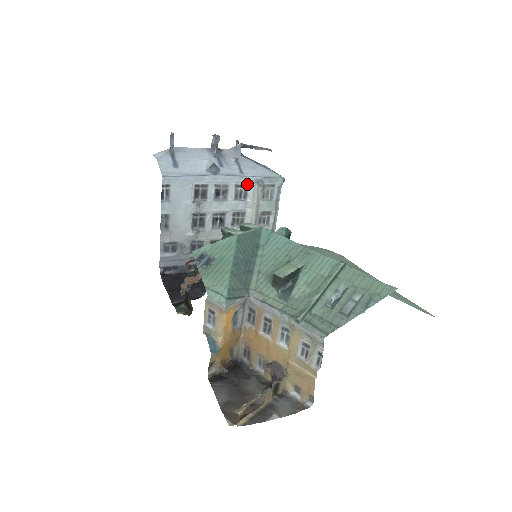
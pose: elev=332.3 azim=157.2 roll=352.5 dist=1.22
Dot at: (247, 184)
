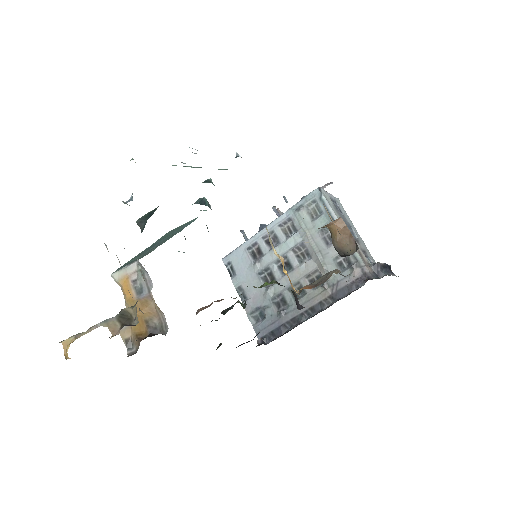
Dot at: (289, 218)
